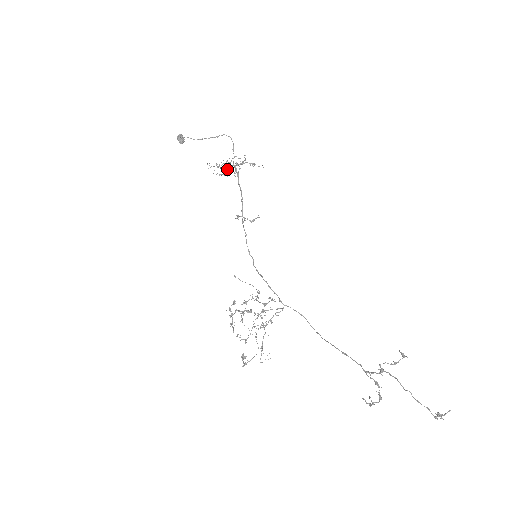
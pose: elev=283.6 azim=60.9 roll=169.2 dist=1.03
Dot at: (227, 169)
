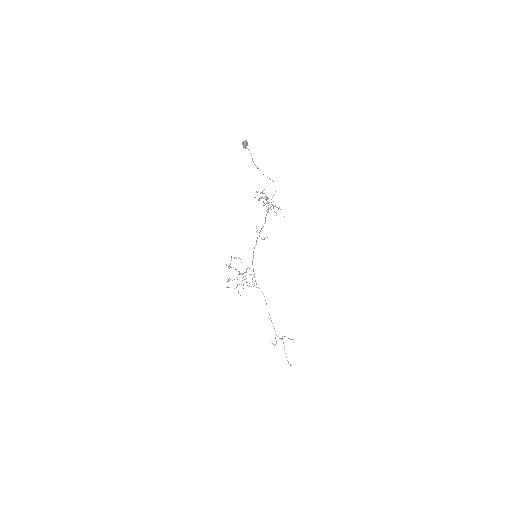
Dot at: occluded
